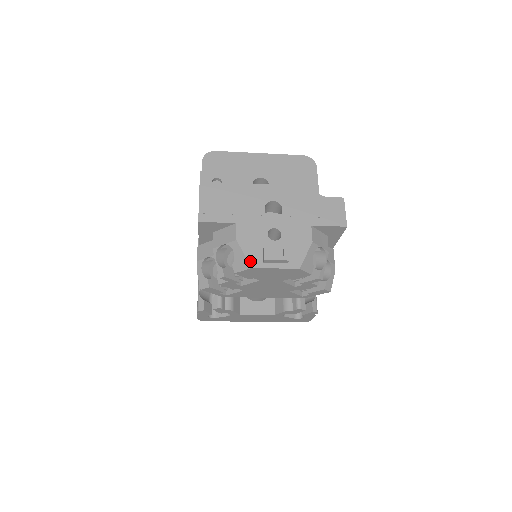
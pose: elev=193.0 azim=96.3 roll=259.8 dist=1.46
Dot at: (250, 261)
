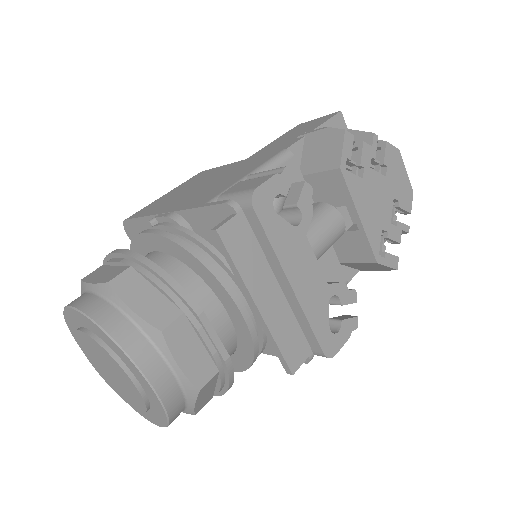
Dot at: occluded
